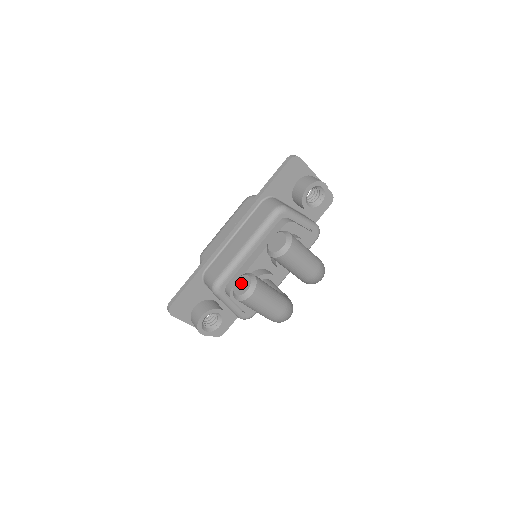
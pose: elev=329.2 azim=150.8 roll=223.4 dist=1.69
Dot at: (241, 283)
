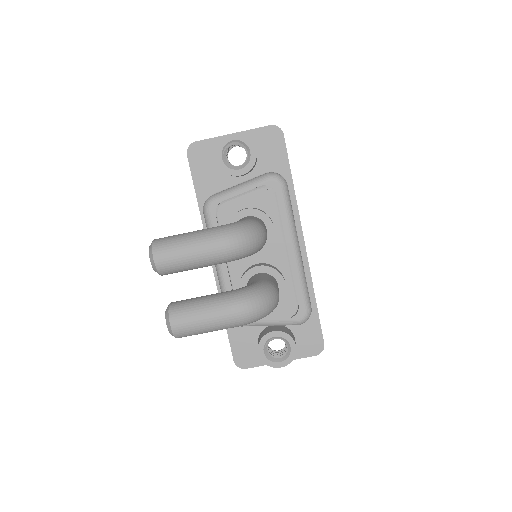
Dot at: occluded
